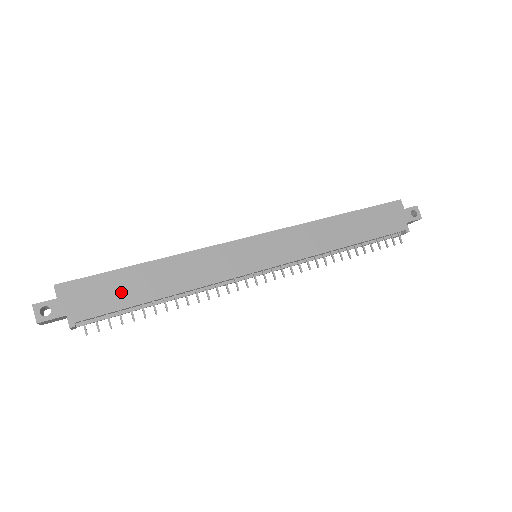
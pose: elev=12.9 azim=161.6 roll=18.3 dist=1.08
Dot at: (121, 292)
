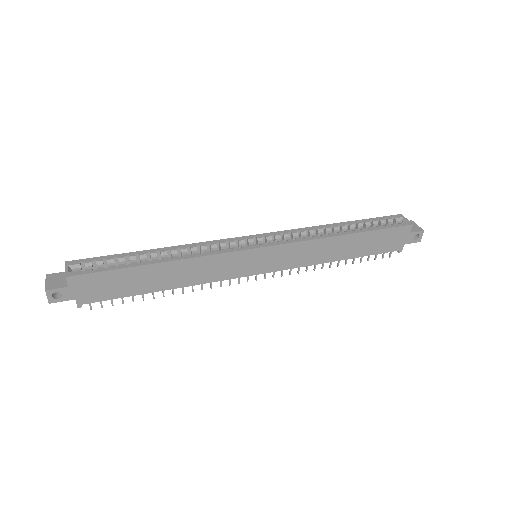
Dot at: (126, 285)
